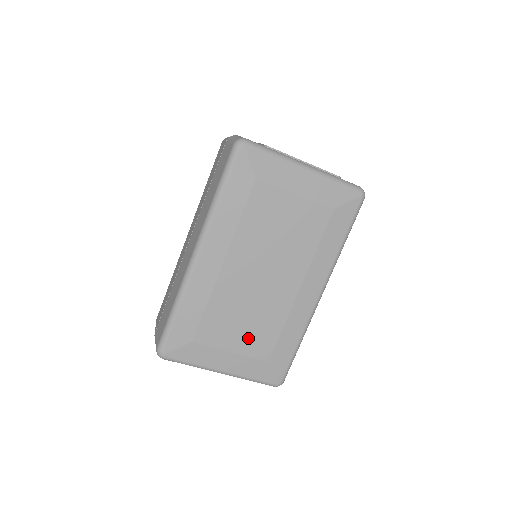
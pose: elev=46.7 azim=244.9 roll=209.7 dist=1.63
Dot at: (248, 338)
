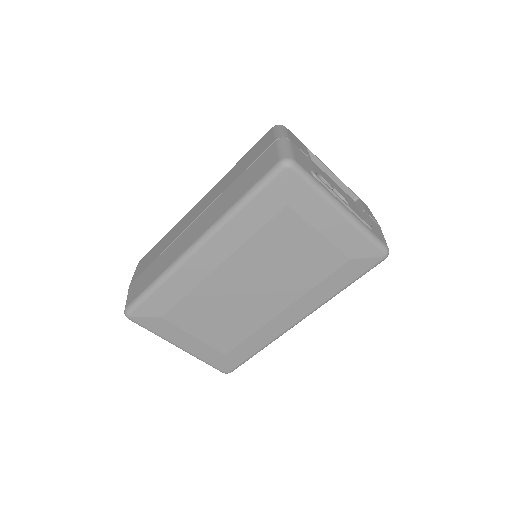
Dot at: (215, 332)
